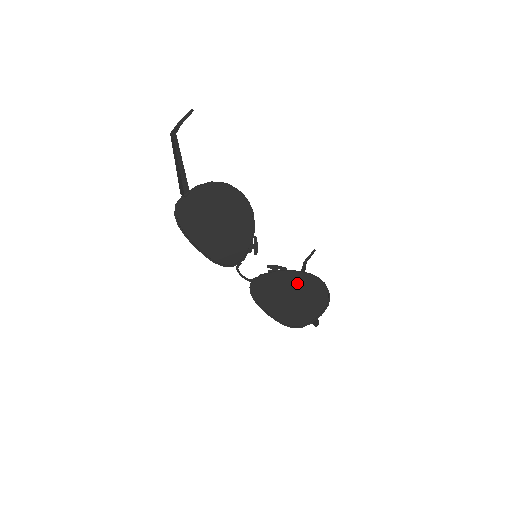
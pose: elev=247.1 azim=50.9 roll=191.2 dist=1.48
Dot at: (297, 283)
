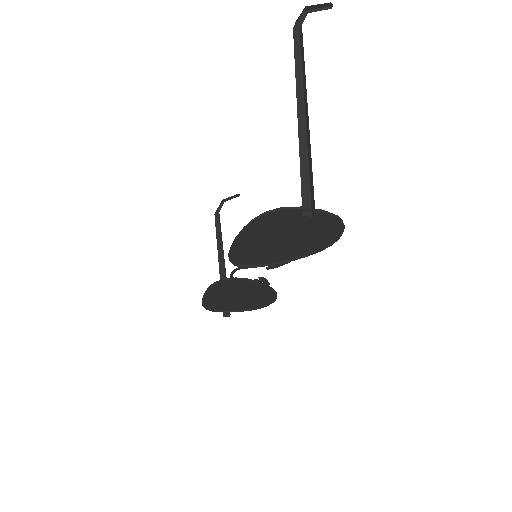
Dot at: (259, 293)
